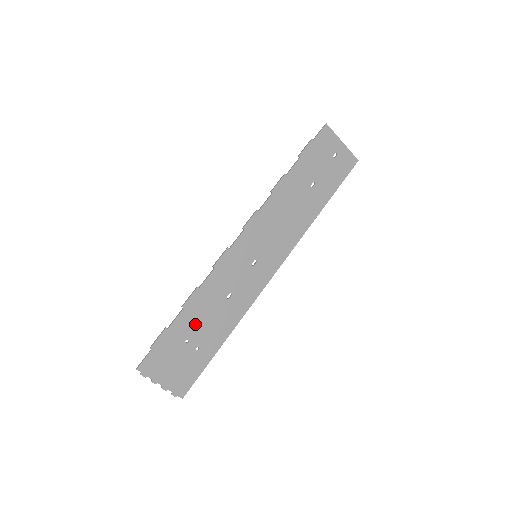
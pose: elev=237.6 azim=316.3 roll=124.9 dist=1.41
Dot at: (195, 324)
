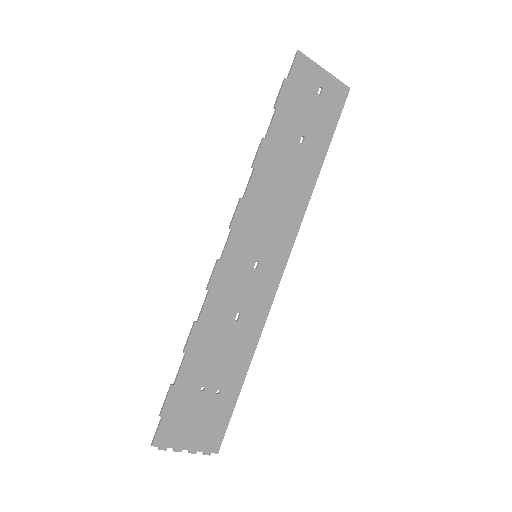
Dot at: (206, 366)
